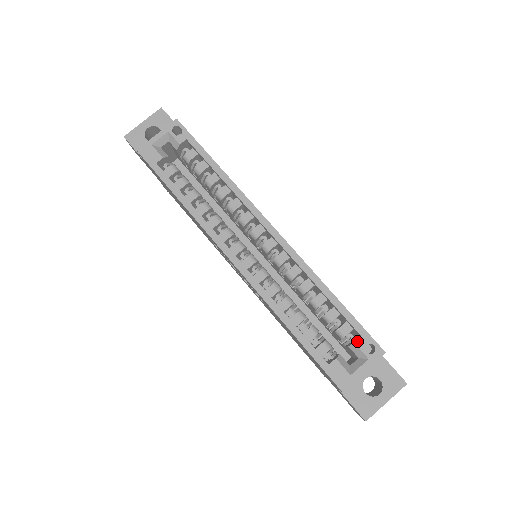
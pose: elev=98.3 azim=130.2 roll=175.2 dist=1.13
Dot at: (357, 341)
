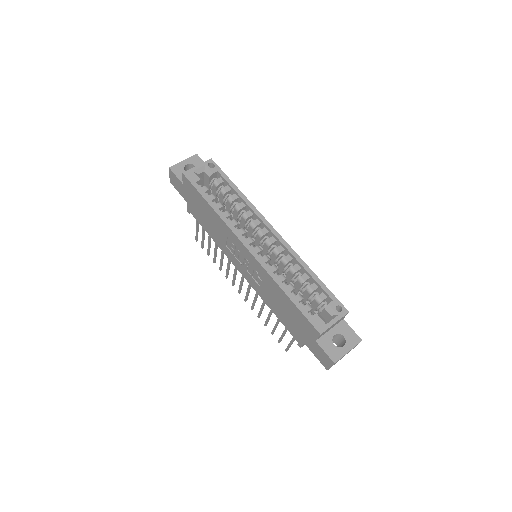
Dot at: (330, 303)
